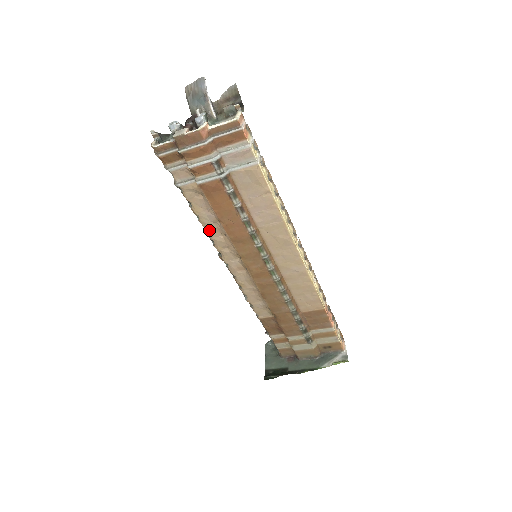
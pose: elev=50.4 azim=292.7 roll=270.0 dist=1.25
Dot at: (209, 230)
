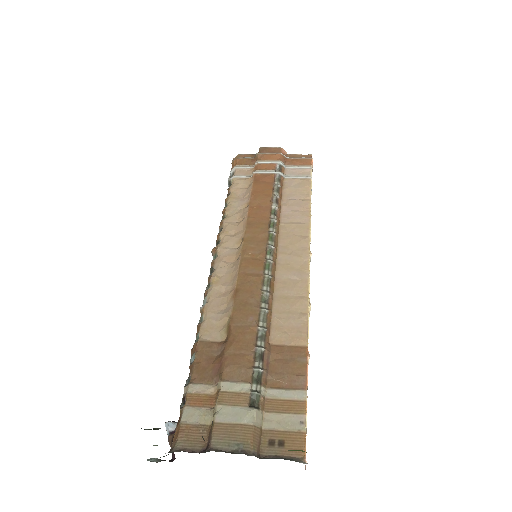
Dot at: (229, 216)
